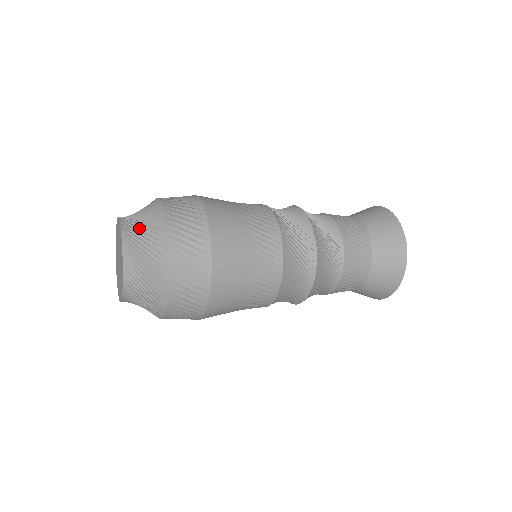
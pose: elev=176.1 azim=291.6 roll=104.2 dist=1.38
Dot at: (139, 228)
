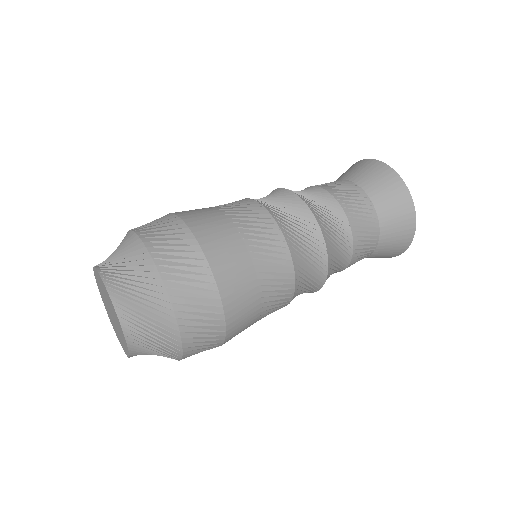
Dot at: (150, 349)
